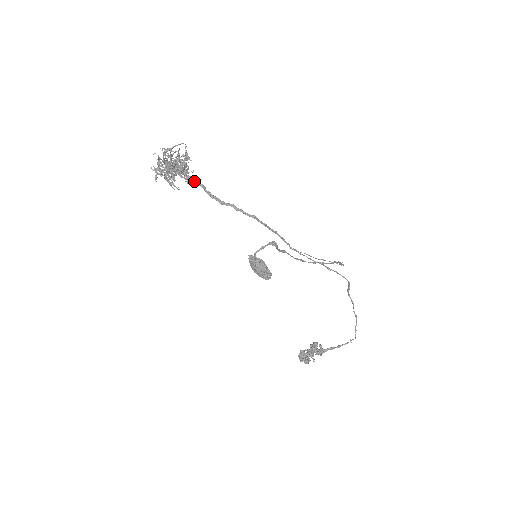
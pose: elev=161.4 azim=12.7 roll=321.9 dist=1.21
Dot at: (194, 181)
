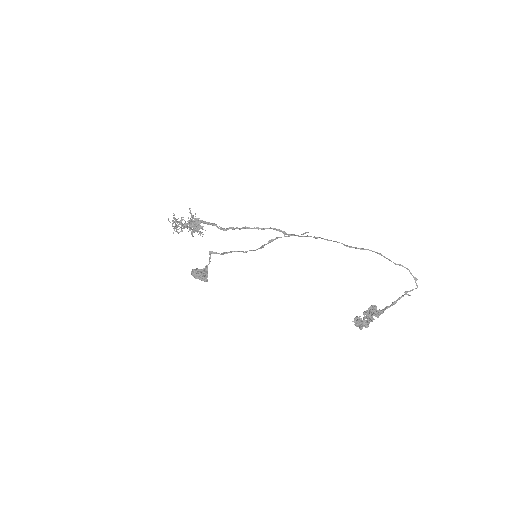
Dot at: (210, 224)
